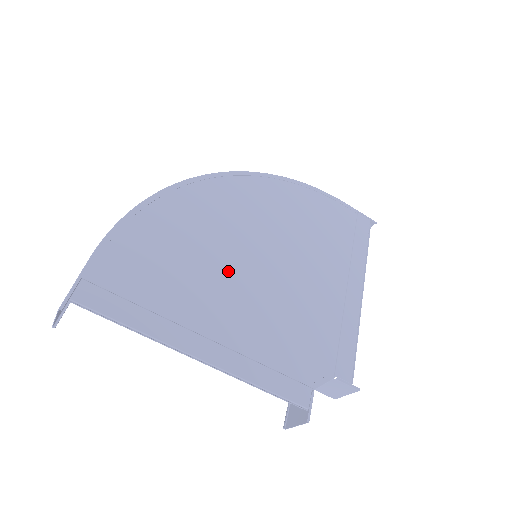
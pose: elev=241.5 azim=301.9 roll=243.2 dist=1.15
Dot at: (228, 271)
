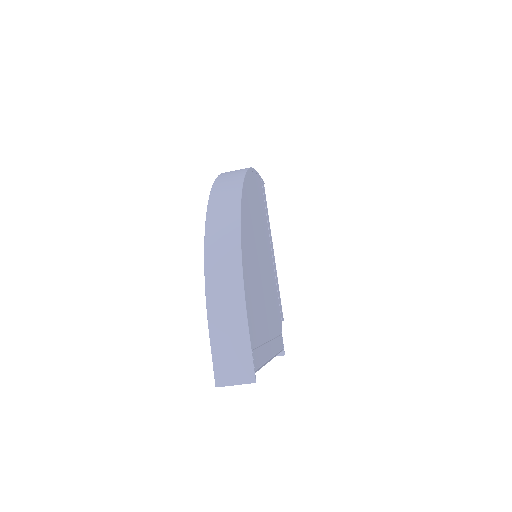
Dot at: (261, 283)
